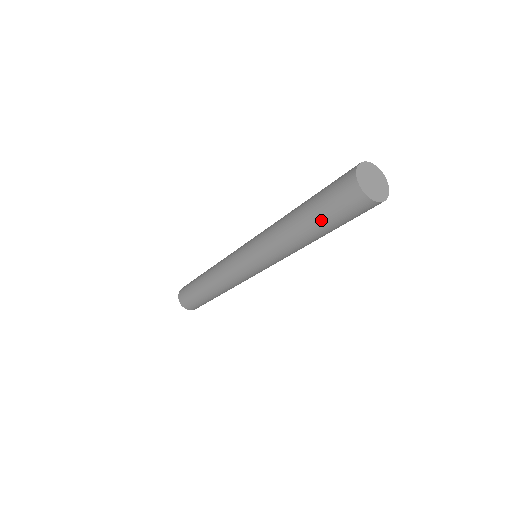
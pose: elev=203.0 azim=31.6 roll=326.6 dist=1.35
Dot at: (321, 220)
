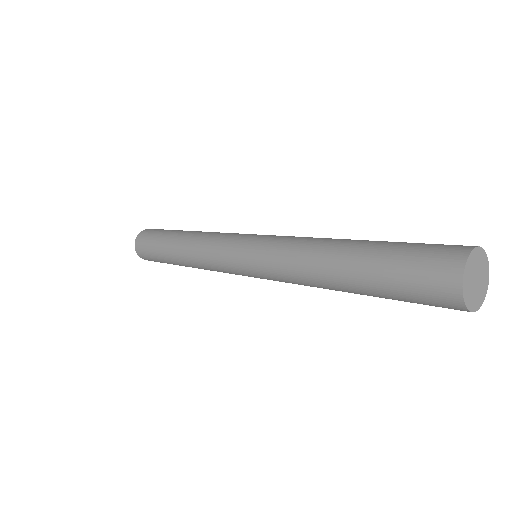
Dot at: occluded
